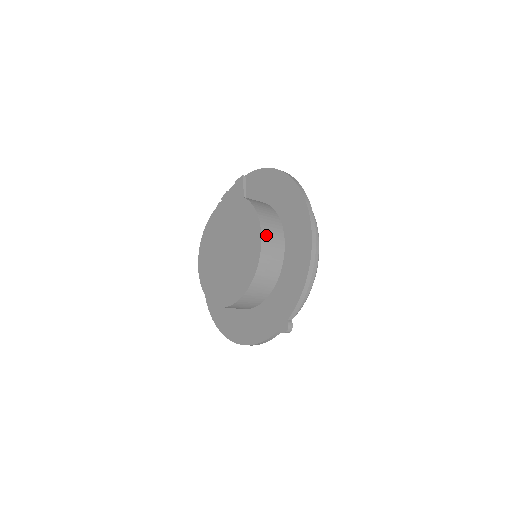
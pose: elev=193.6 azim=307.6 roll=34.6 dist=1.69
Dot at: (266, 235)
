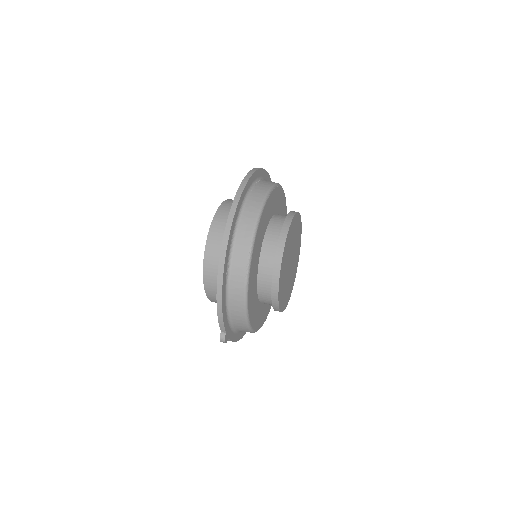
Dot at: (210, 249)
